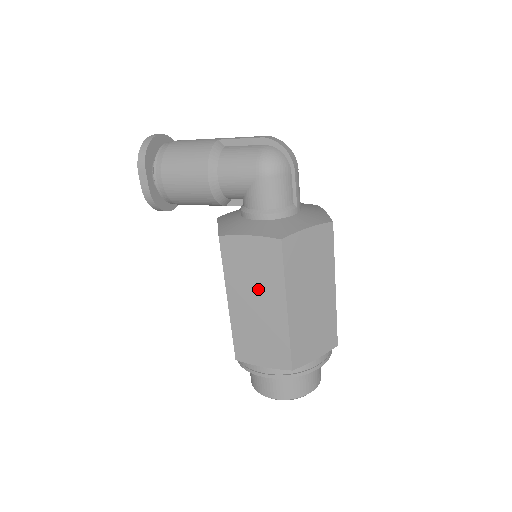
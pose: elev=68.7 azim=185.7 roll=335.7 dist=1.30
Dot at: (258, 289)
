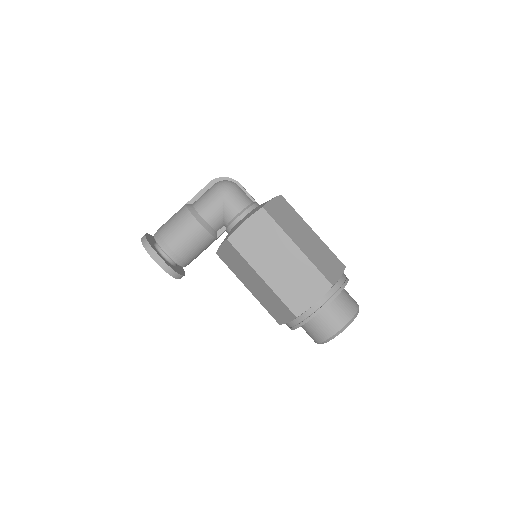
Dot at: (273, 251)
